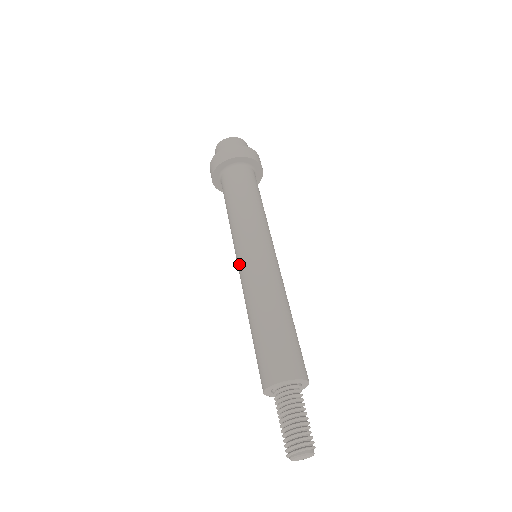
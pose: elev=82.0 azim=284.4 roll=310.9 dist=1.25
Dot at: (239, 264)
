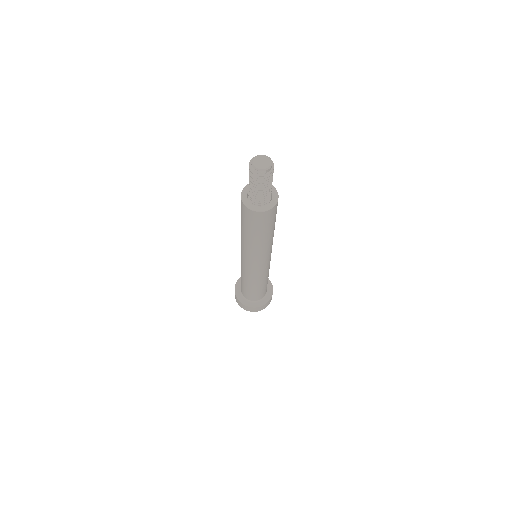
Dot at: occluded
